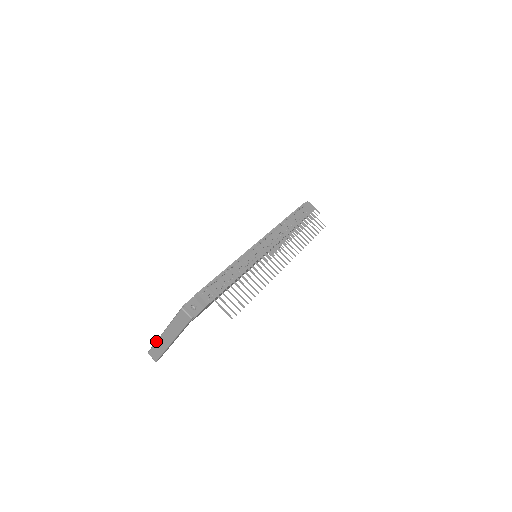
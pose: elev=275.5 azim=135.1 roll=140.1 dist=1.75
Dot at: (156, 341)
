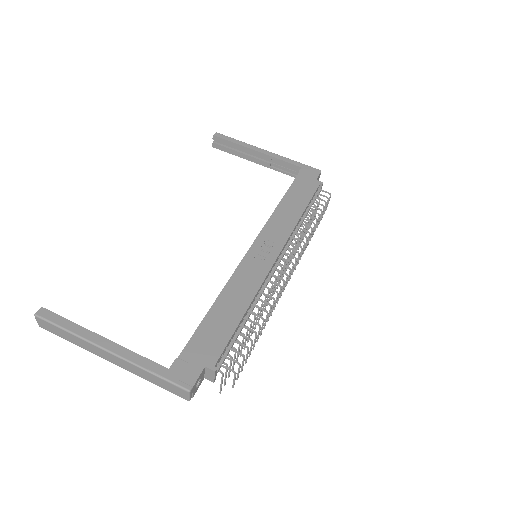
Dot at: (78, 336)
